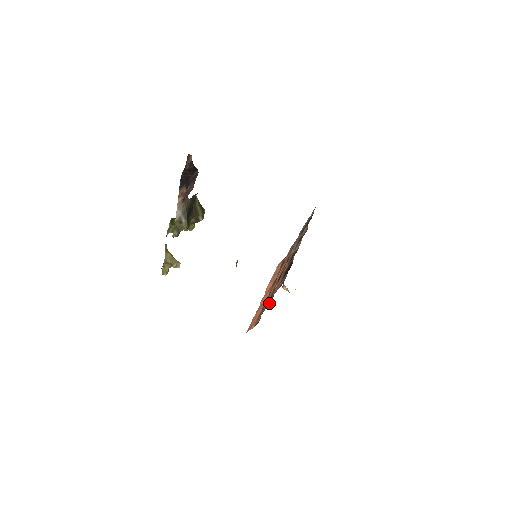
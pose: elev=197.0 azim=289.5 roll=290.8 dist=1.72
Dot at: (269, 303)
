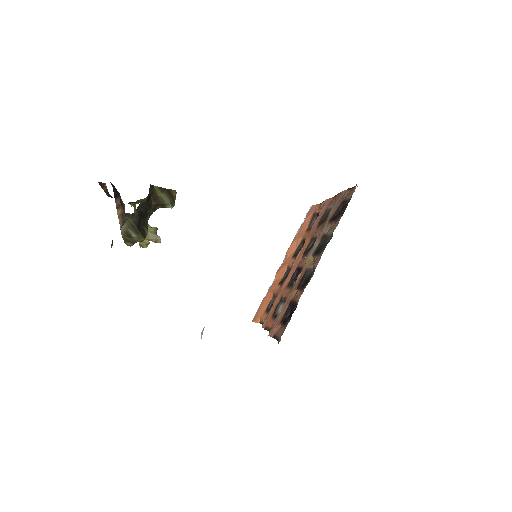
Dot at: (269, 329)
